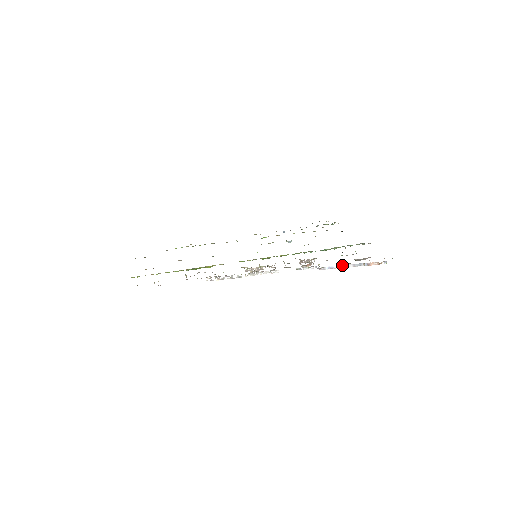
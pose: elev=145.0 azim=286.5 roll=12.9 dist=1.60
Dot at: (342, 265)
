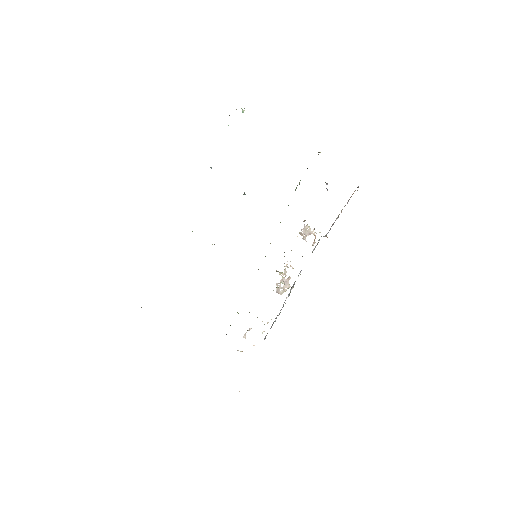
Dot at: (337, 218)
